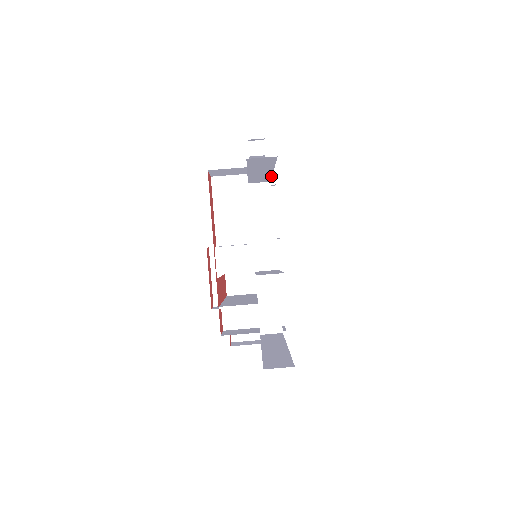
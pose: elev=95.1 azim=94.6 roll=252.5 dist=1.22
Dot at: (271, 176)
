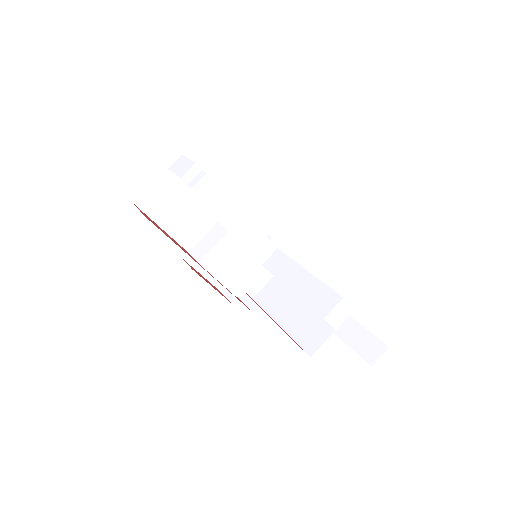
Dot at: occluded
